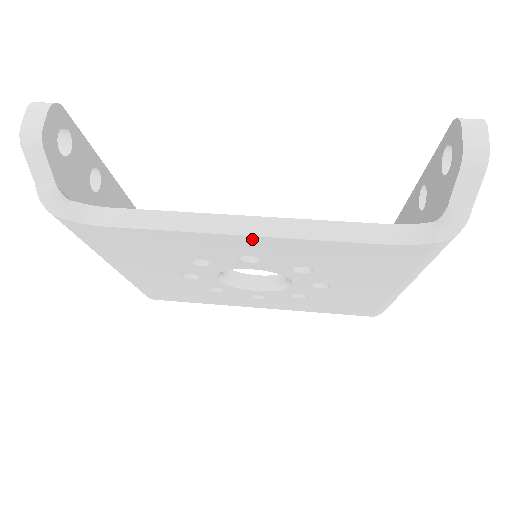
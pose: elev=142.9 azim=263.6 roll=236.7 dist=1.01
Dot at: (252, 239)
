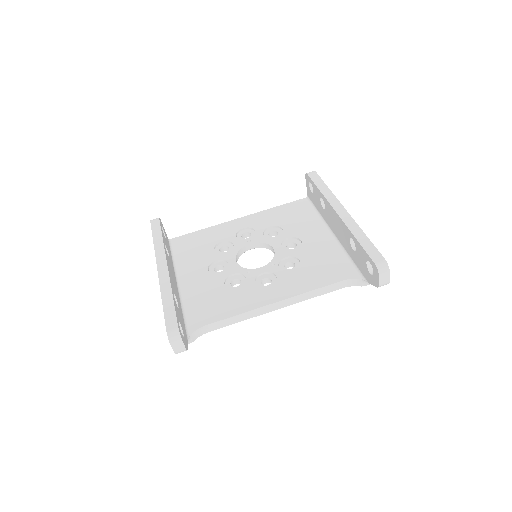
Dot at: (279, 306)
